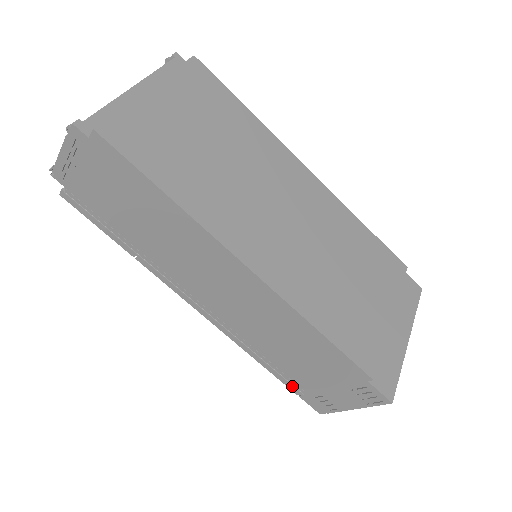
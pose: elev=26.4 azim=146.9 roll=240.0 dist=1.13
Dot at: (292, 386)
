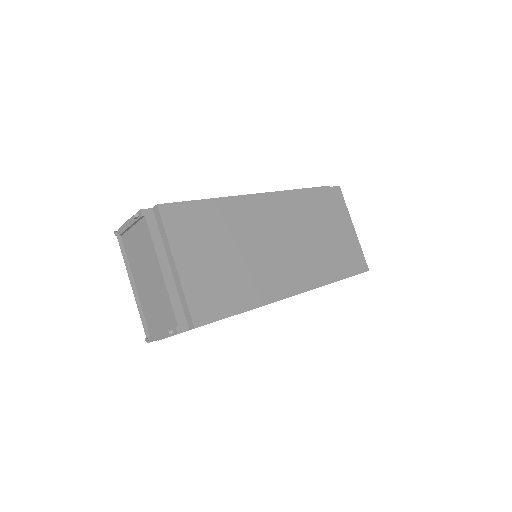
Dot at: occluded
